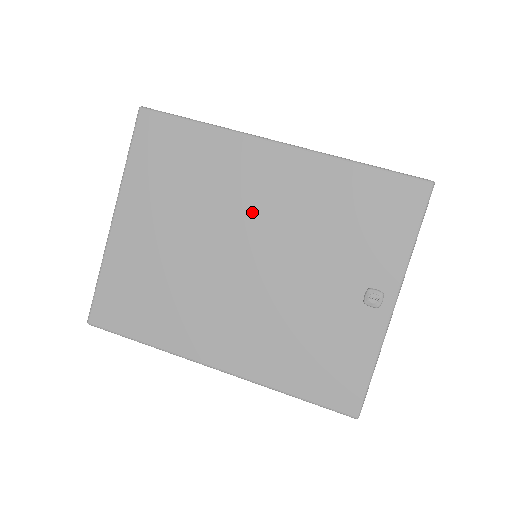
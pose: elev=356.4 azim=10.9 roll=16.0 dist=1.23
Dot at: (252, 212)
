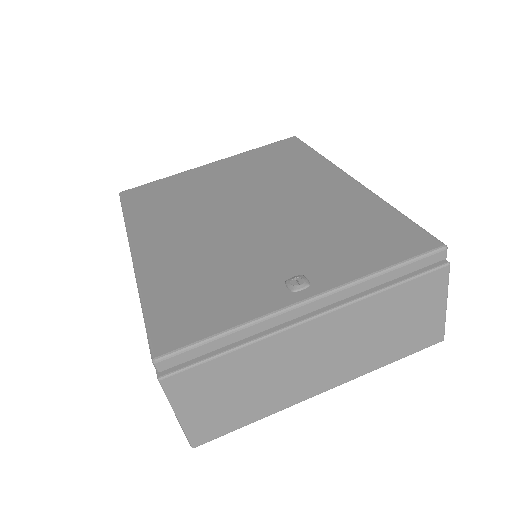
Dot at: (286, 195)
